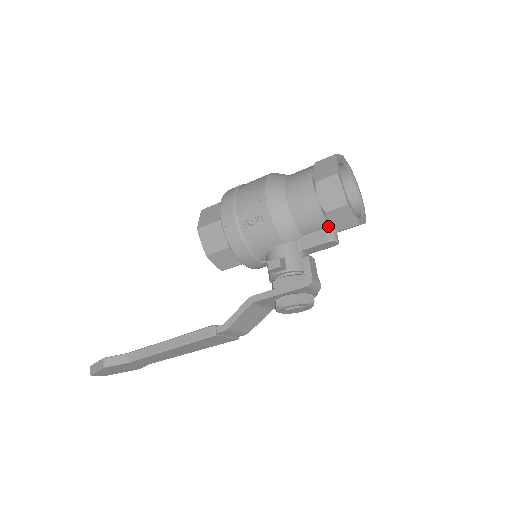
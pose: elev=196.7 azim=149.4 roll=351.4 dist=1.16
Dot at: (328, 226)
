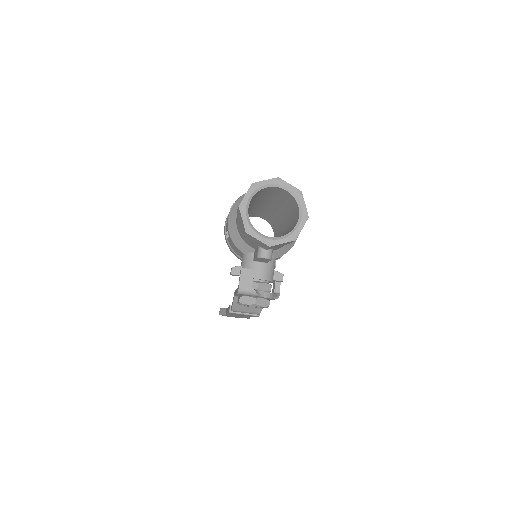
Dot at: (257, 245)
